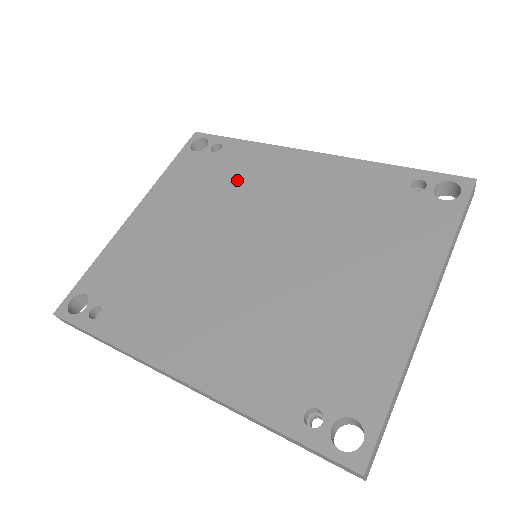
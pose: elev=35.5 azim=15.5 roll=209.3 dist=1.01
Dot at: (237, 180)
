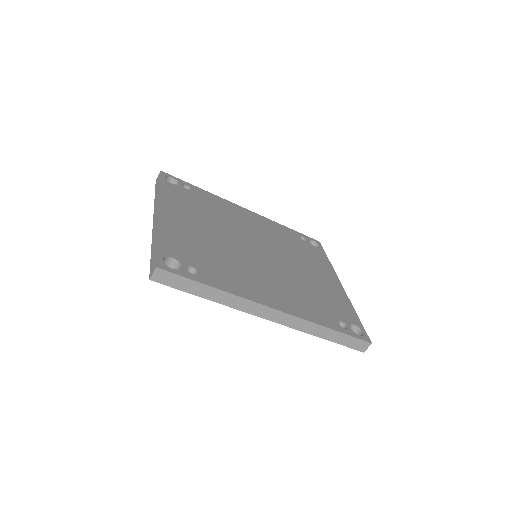
Dot at: (218, 211)
